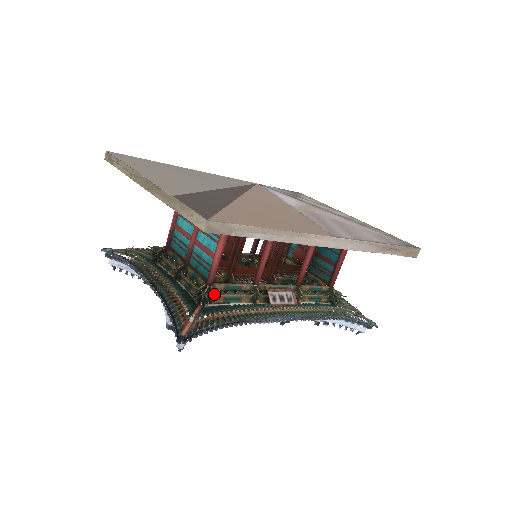
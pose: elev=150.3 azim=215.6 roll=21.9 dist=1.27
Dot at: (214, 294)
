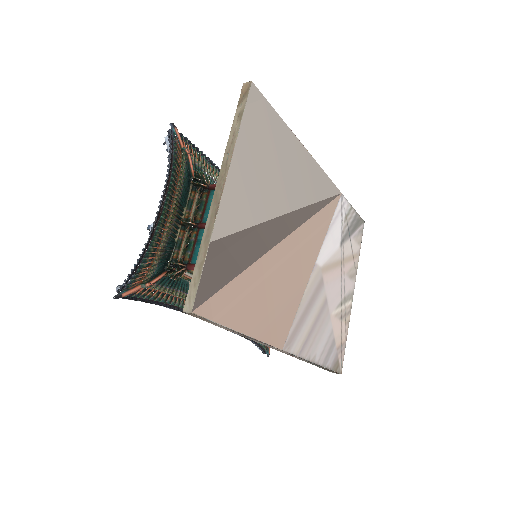
Dot at: occluded
